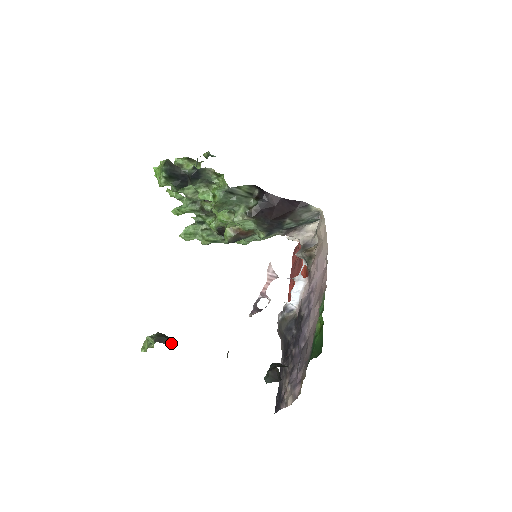
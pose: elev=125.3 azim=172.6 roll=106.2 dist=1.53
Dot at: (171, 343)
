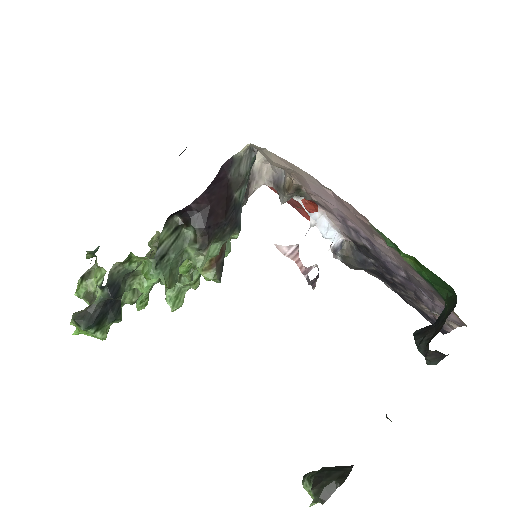
Dot at: (336, 484)
